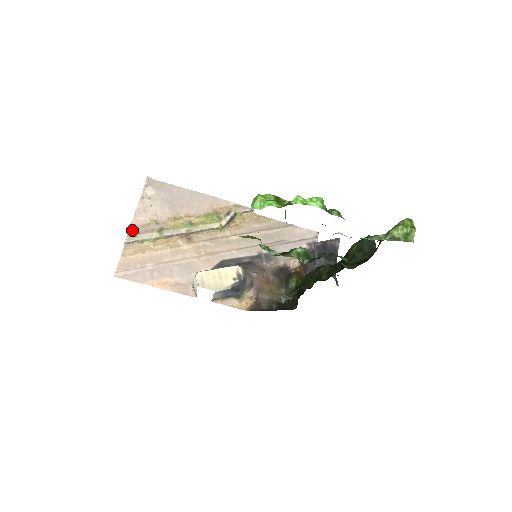
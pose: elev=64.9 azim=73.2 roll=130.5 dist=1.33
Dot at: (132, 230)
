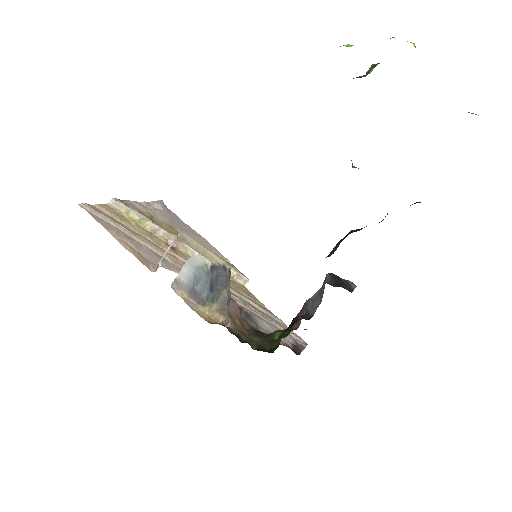
Dot at: (125, 202)
